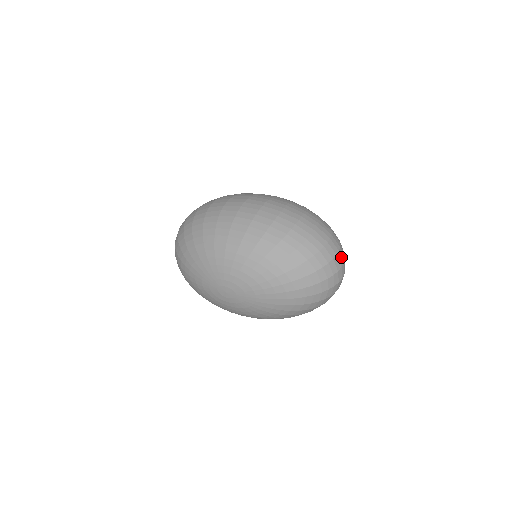
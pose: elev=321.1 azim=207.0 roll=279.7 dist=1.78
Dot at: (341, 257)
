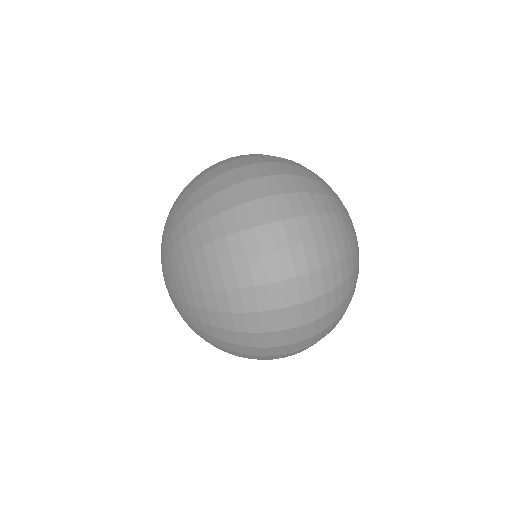
Dot at: (285, 234)
